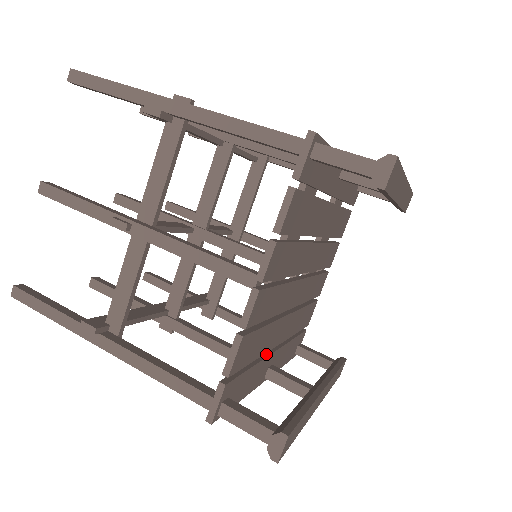
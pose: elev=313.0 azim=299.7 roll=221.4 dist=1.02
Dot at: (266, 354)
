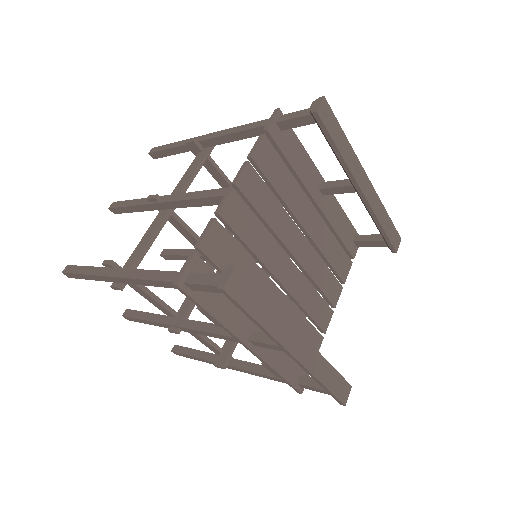
Dot at: occluded
